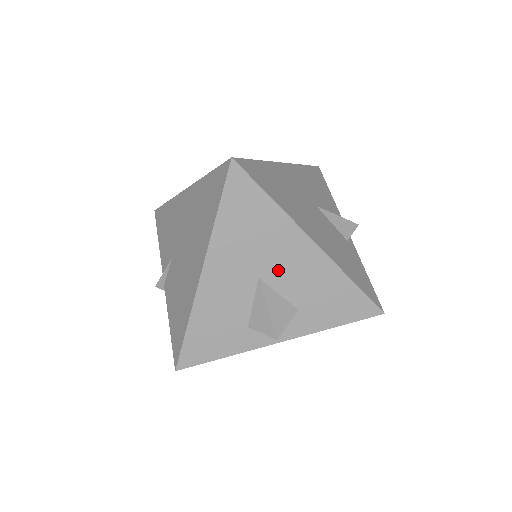
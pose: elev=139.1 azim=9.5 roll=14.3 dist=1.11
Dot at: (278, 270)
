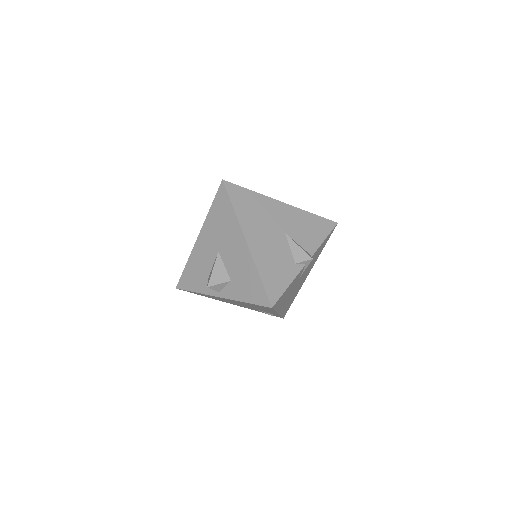
Dot at: (227, 251)
